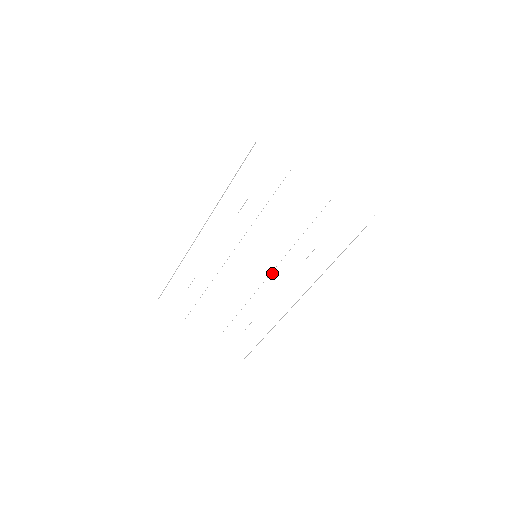
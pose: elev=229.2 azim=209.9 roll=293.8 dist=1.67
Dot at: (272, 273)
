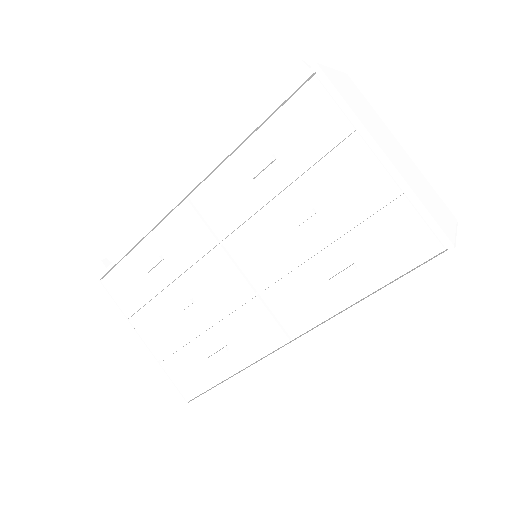
Dot at: (275, 284)
